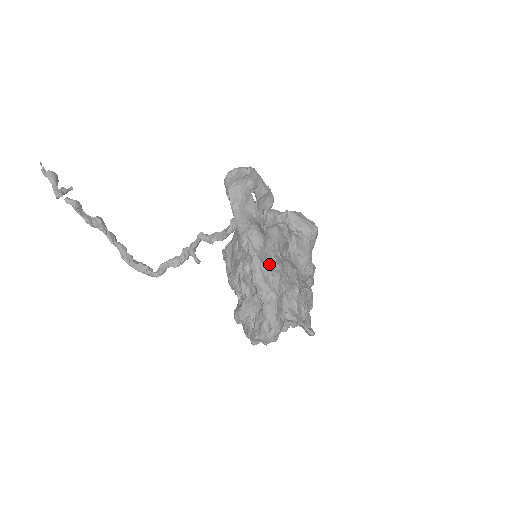
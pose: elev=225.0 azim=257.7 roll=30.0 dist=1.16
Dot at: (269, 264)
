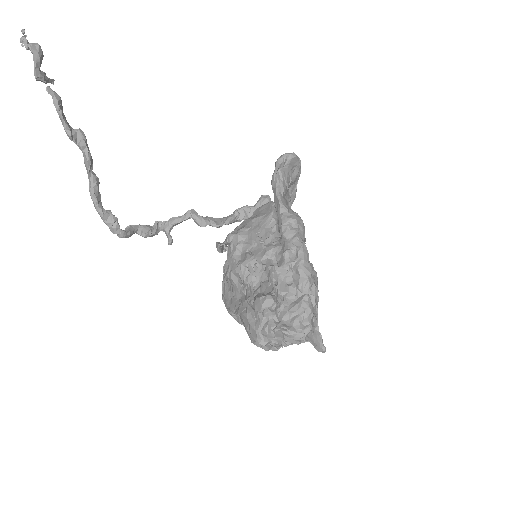
Dot at: occluded
